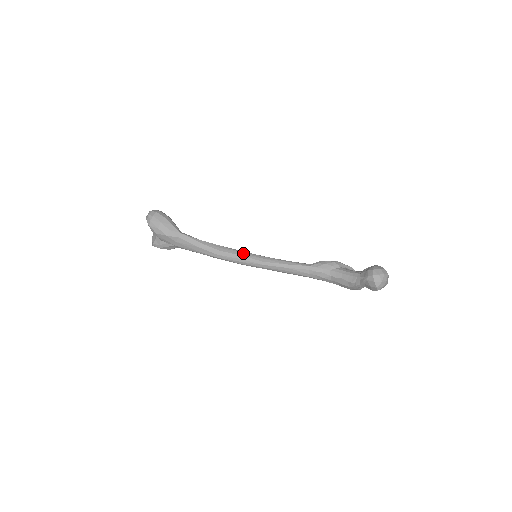
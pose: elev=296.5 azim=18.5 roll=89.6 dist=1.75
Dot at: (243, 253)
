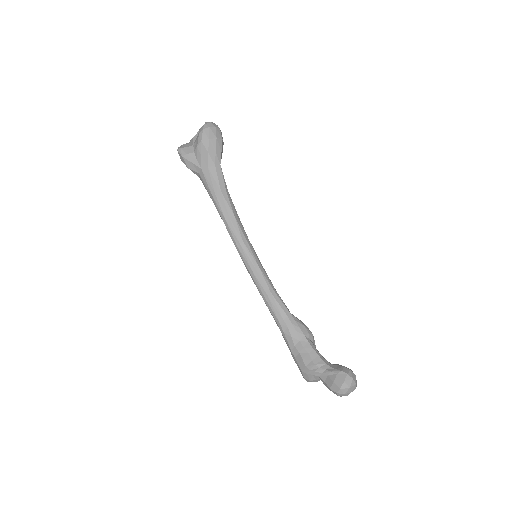
Dot at: occluded
